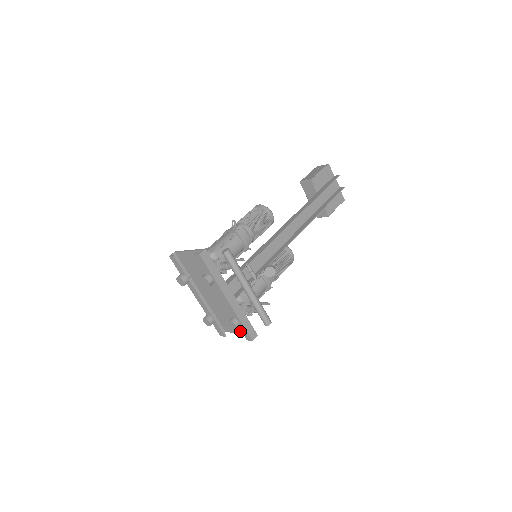
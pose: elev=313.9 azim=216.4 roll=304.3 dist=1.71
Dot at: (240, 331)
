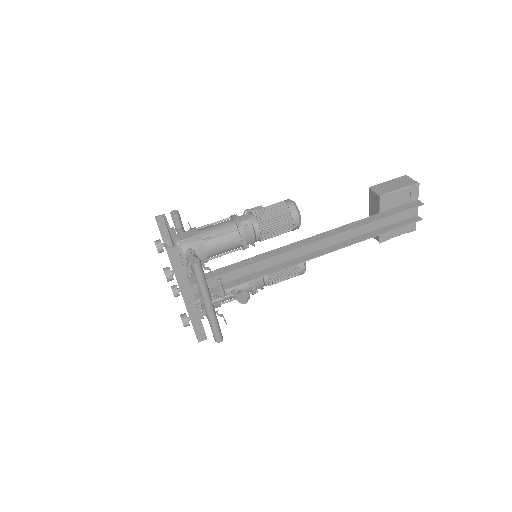
Dot at: occluded
